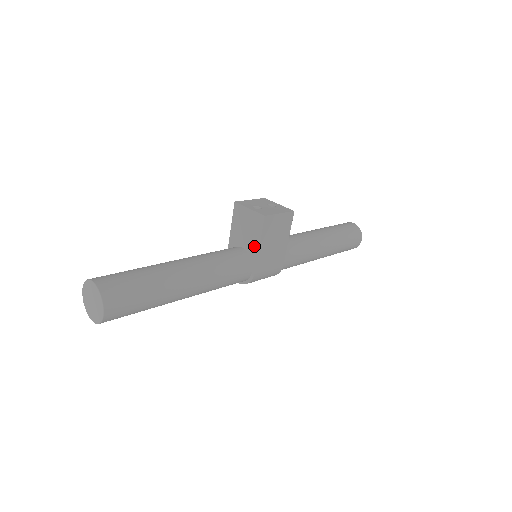
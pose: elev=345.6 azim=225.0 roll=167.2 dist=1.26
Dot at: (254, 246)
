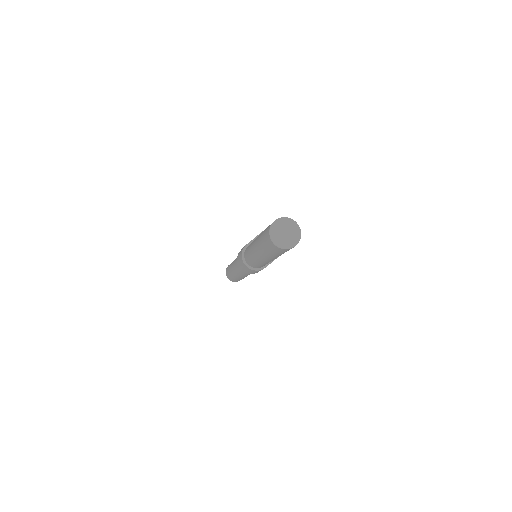
Dot at: occluded
